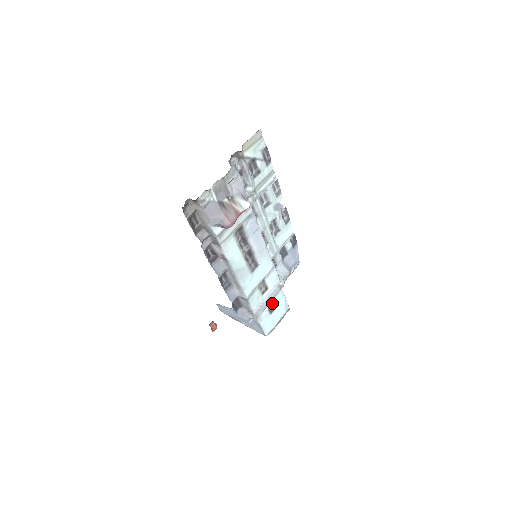
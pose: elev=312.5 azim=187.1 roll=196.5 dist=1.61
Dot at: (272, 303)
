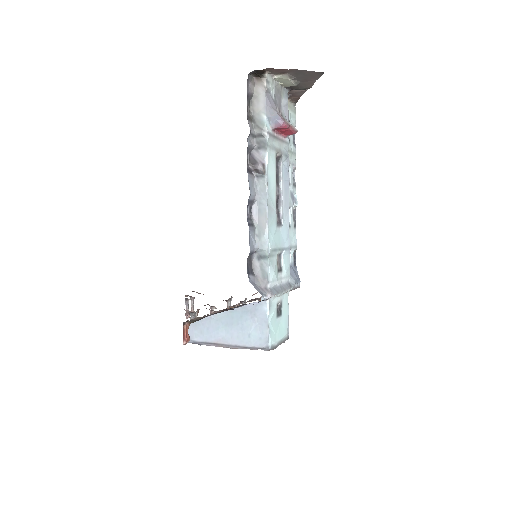
Dot at: (280, 301)
